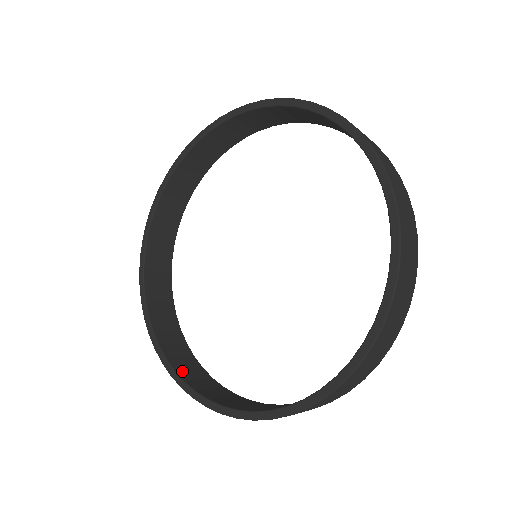
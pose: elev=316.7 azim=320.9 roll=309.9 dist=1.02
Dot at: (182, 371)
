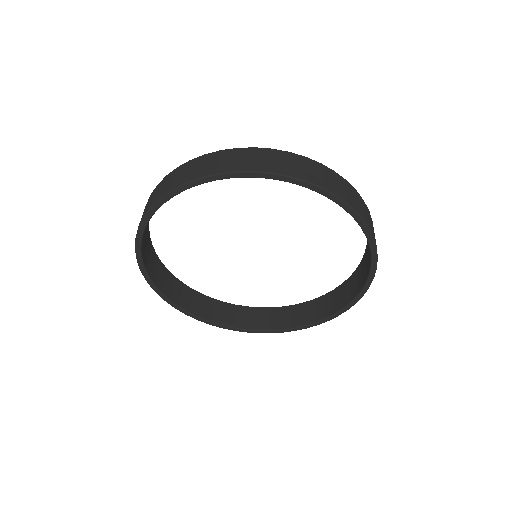
Dot at: (259, 325)
